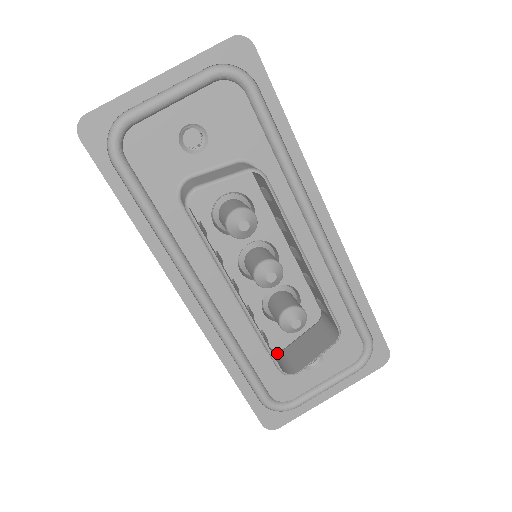
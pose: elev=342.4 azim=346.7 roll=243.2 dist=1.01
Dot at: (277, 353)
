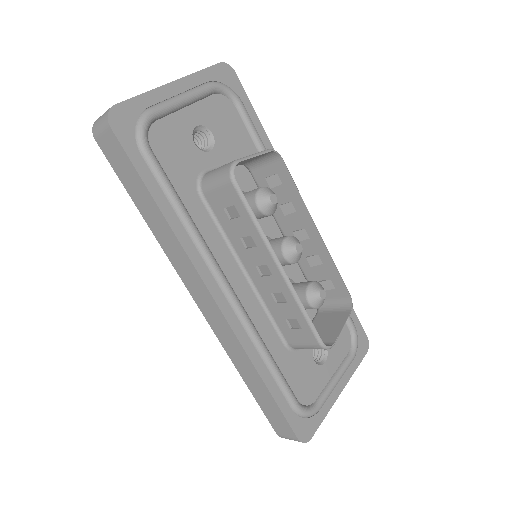
Dot at: occluded
